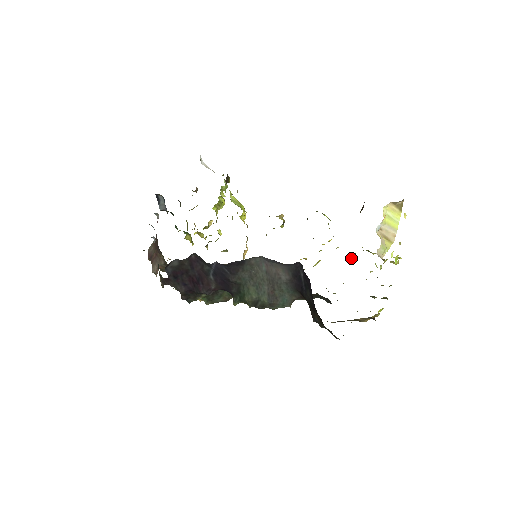
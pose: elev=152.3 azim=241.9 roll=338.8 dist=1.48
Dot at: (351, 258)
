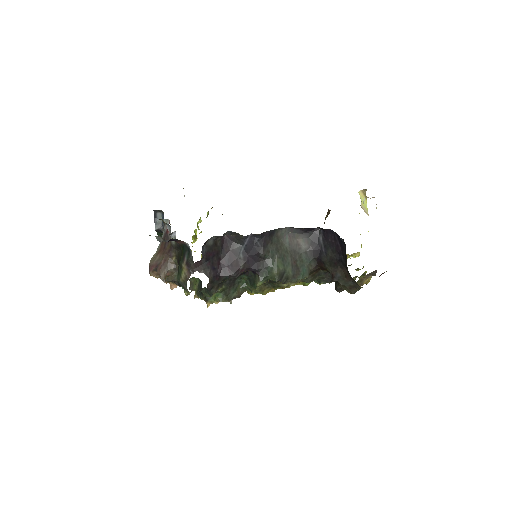
Dot at: occluded
